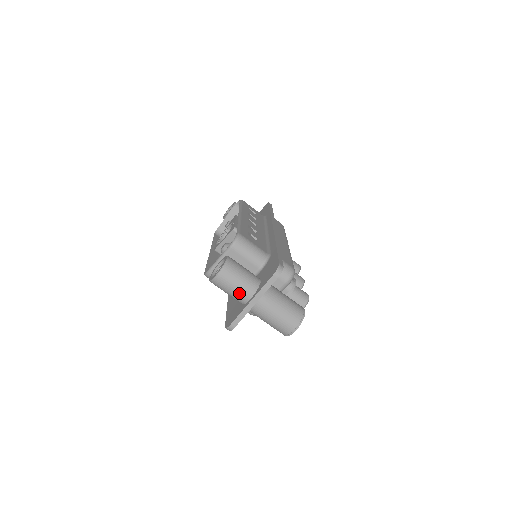
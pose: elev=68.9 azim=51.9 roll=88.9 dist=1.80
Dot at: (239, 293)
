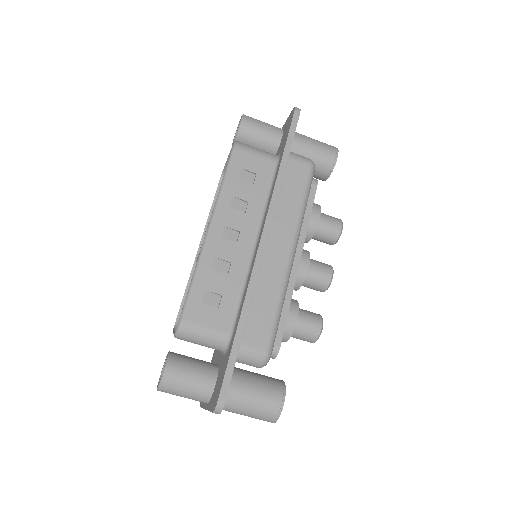
Dot at: (192, 399)
